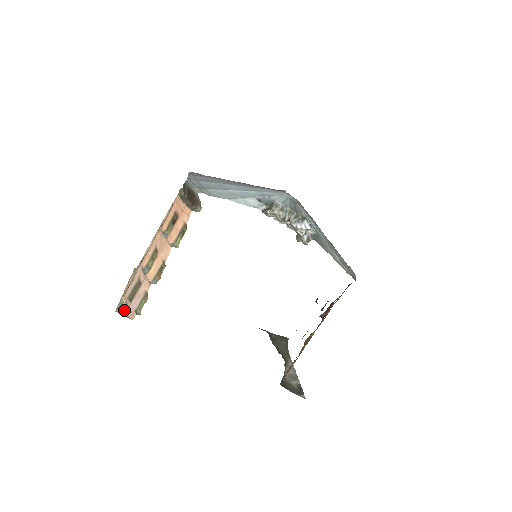
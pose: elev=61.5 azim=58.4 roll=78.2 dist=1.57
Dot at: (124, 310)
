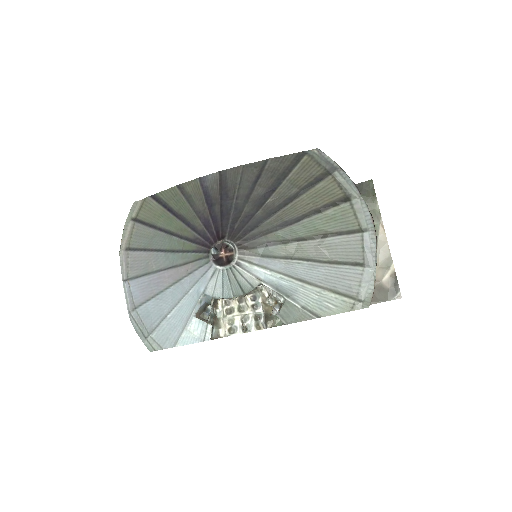
Dot at: occluded
